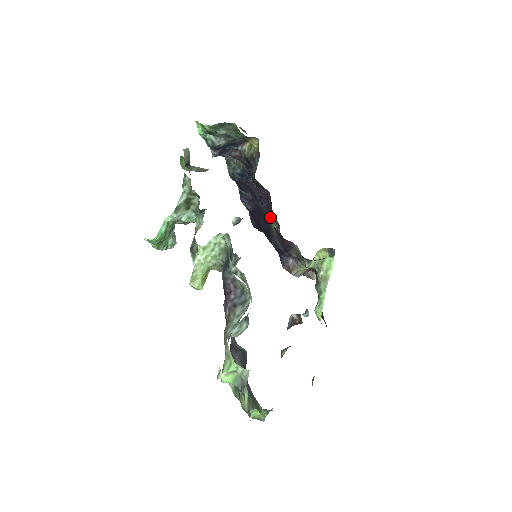
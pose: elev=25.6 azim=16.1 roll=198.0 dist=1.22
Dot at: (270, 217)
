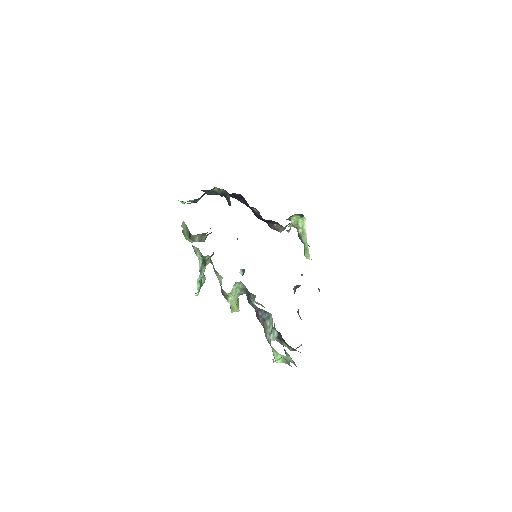
Dot at: occluded
